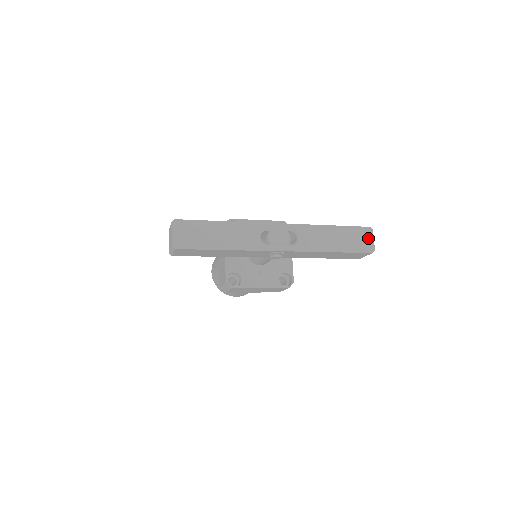
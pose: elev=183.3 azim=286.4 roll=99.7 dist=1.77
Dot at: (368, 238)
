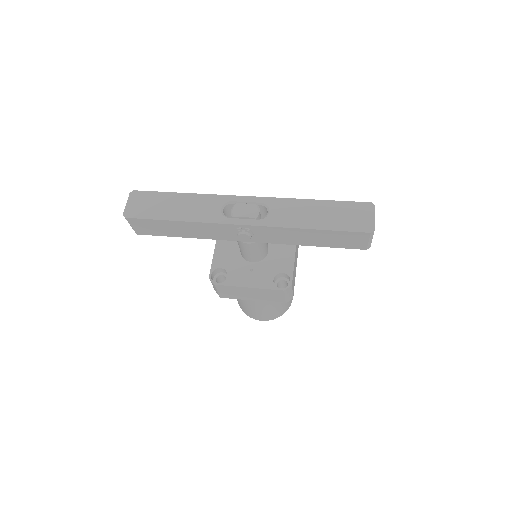
Dot at: (366, 215)
